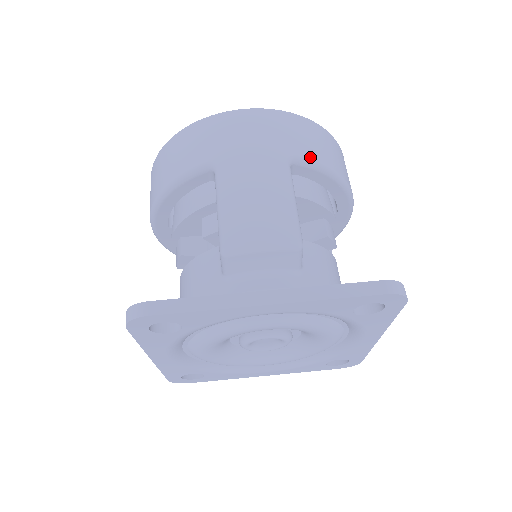
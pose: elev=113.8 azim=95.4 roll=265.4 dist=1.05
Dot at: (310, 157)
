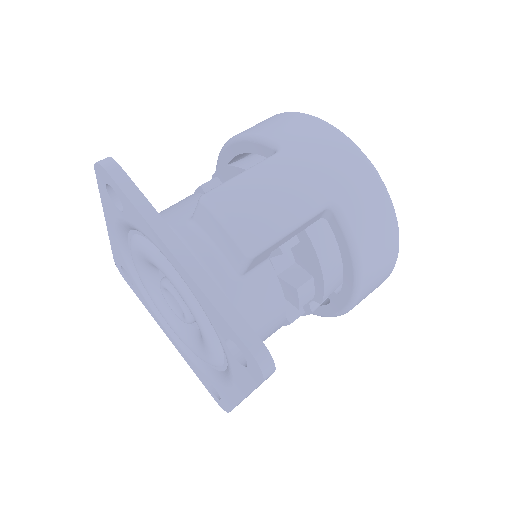
Dot at: (351, 221)
